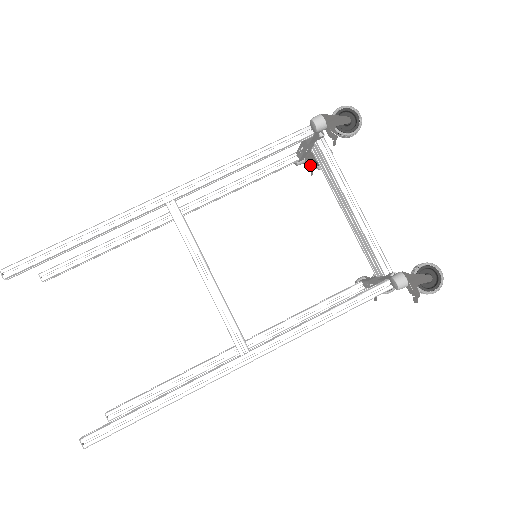
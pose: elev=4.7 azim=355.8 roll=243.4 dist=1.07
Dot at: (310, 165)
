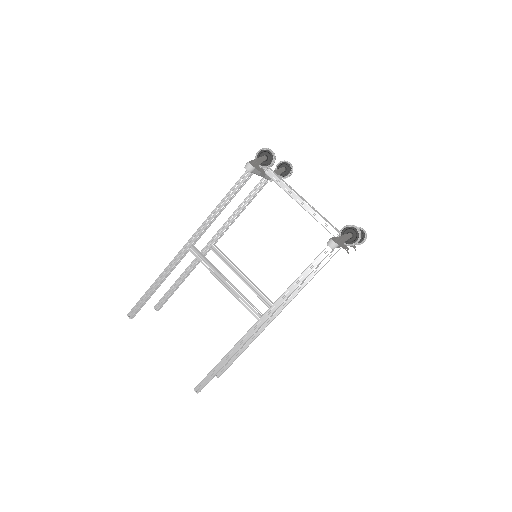
Dot at: occluded
